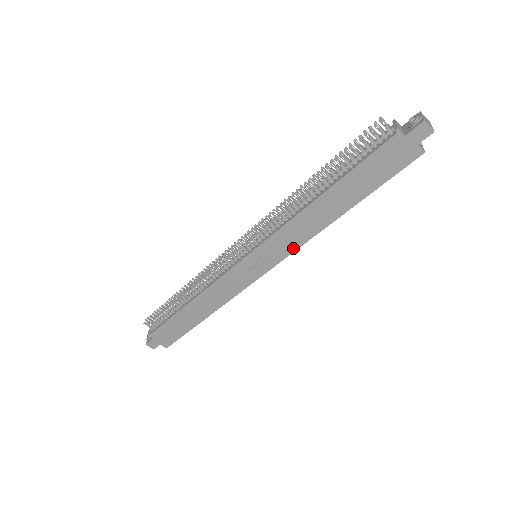
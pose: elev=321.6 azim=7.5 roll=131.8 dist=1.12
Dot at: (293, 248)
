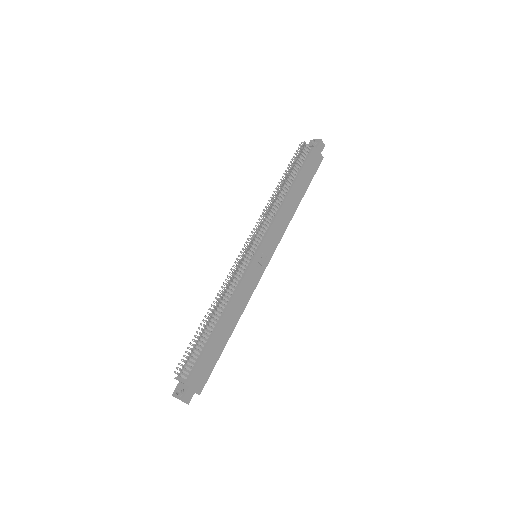
Dot at: (280, 237)
